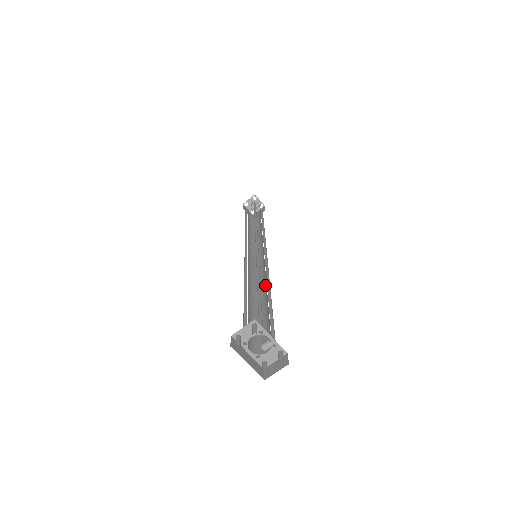
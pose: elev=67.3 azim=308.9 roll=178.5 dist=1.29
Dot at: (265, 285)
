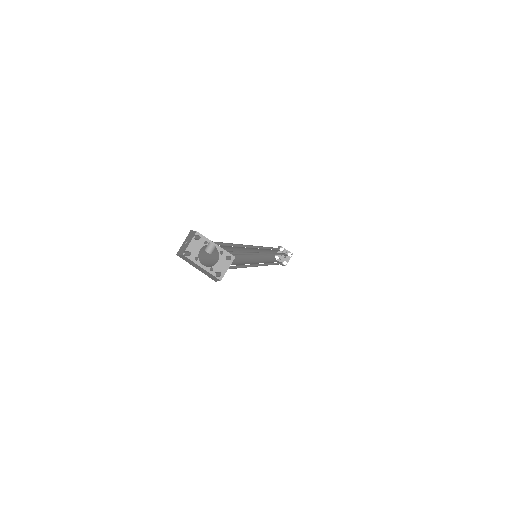
Dot at: occluded
